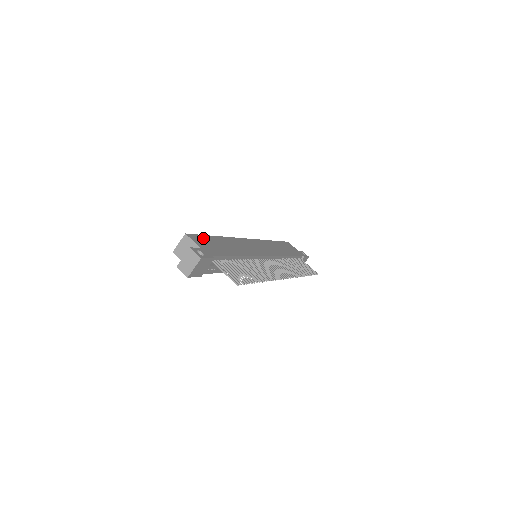
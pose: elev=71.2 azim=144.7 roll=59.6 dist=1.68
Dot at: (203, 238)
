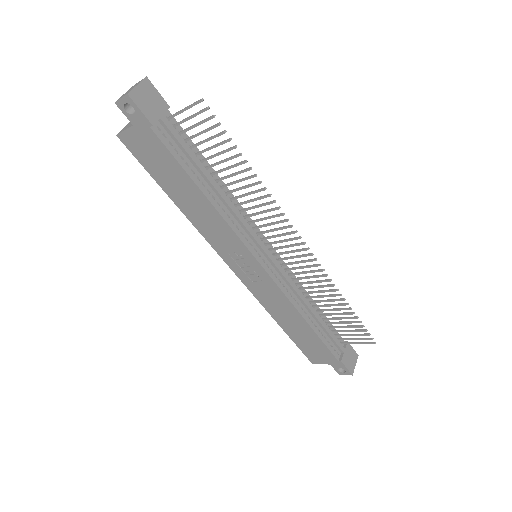
Dot at: occluded
